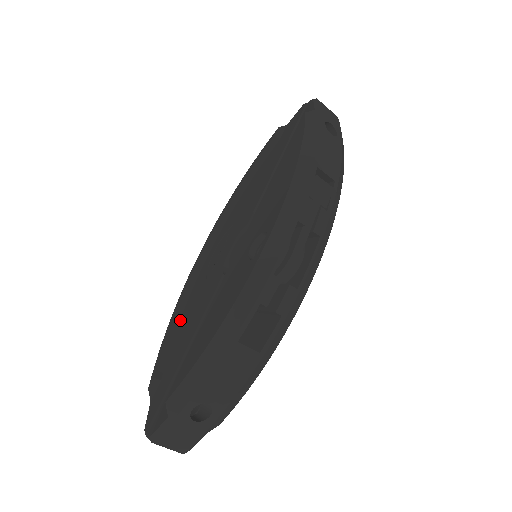
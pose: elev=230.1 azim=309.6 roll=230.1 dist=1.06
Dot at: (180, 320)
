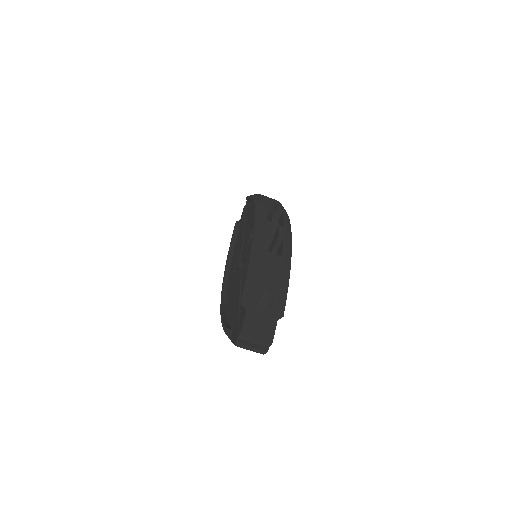
Dot at: (227, 314)
